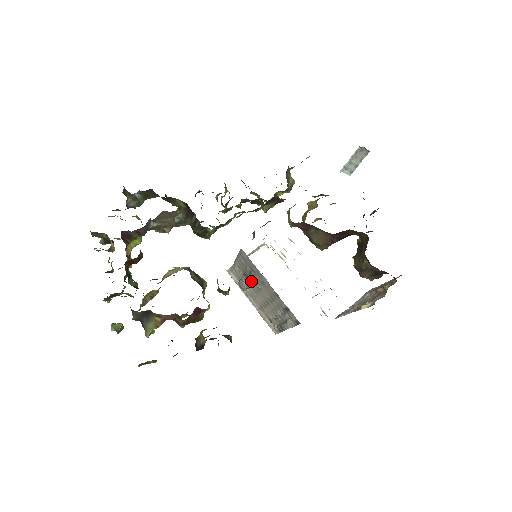
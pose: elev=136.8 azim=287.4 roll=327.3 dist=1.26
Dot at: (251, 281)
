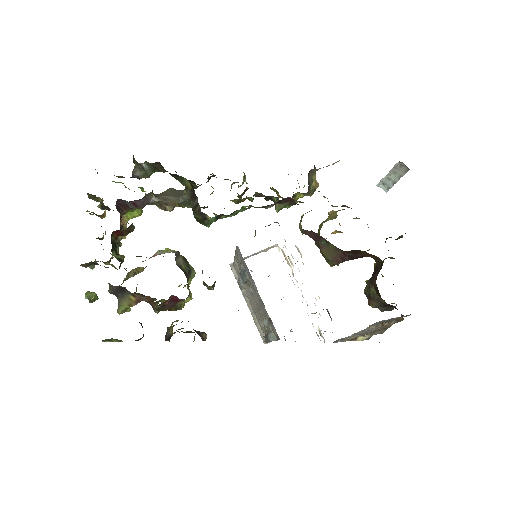
Dot at: occluded
